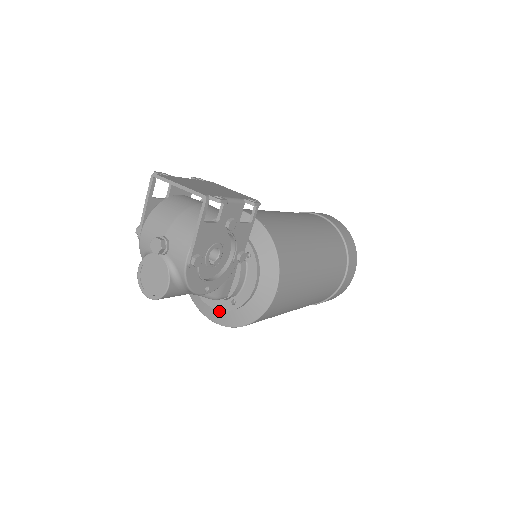
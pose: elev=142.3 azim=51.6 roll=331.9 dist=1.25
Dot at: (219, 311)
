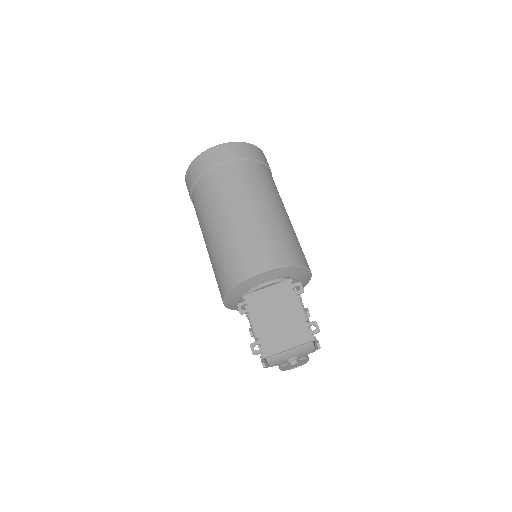
Dot at: occluded
